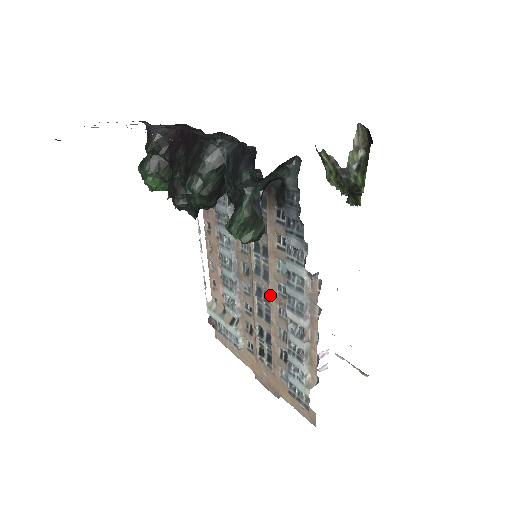
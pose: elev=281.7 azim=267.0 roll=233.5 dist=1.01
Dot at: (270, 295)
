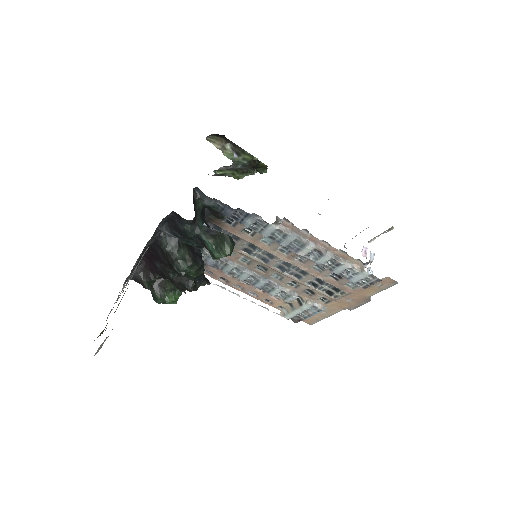
Dot at: (285, 261)
